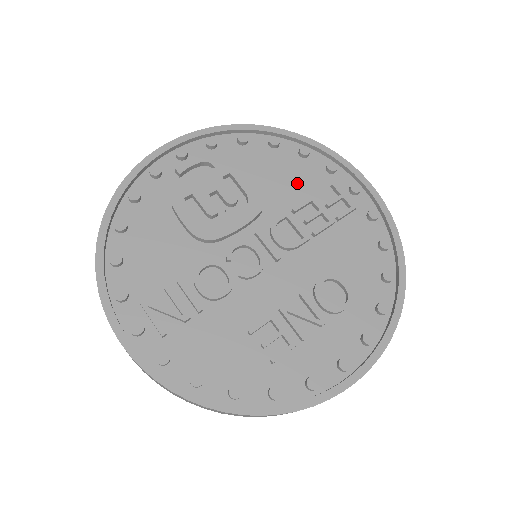
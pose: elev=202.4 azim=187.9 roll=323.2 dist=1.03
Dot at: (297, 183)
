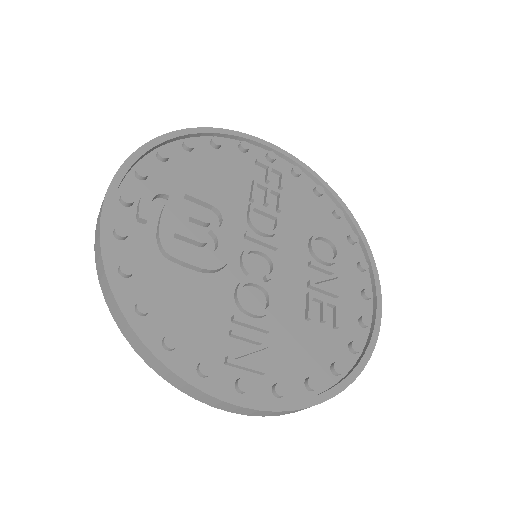
Dot at: (233, 174)
